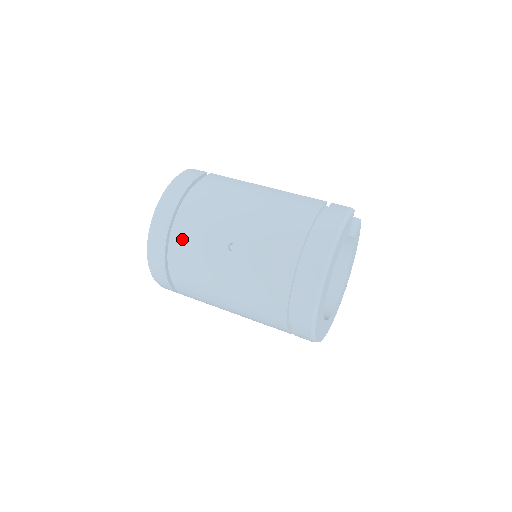
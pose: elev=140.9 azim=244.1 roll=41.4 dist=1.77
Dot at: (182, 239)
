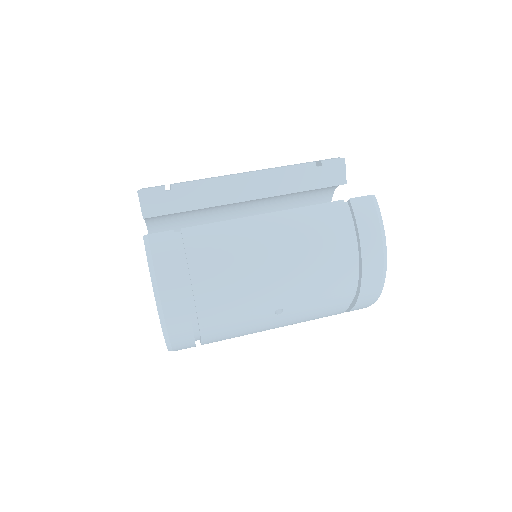
Dot at: (215, 331)
